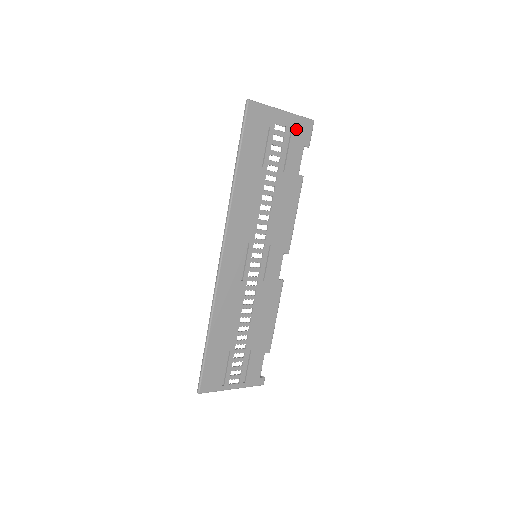
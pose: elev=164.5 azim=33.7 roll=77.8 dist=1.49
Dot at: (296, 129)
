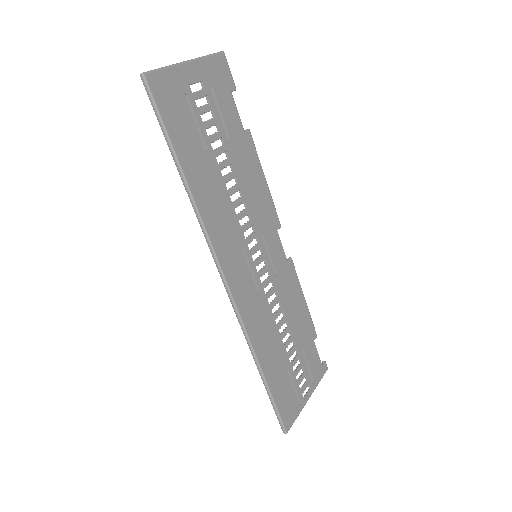
Dot at: (213, 76)
